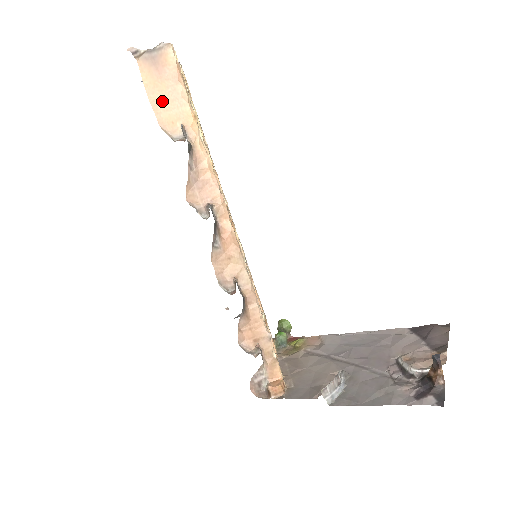
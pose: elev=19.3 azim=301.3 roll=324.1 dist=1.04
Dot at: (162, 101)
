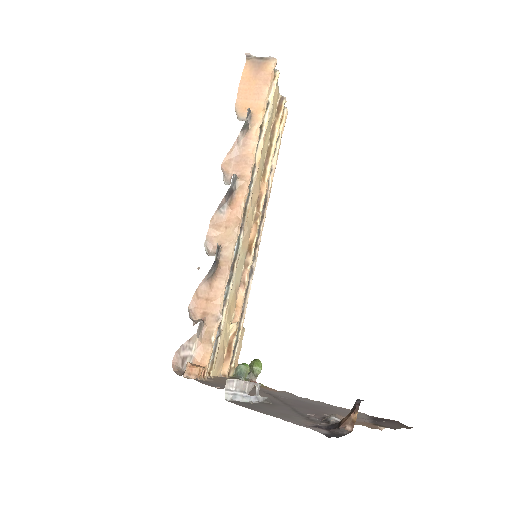
Dot at: (247, 92)
